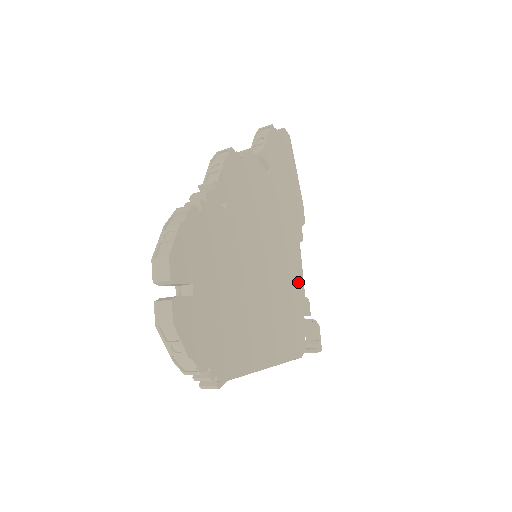
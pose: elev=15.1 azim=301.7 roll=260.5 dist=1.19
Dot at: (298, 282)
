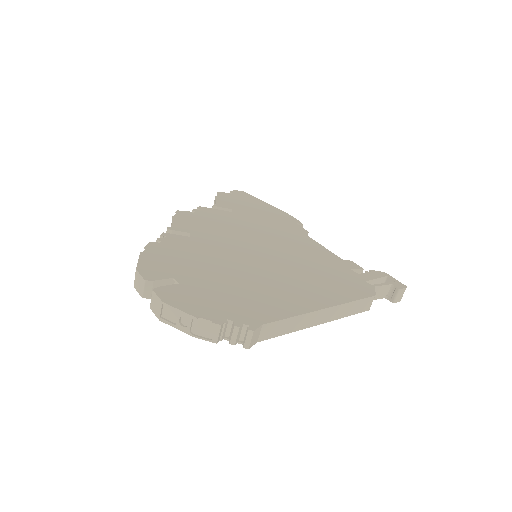
Dot at: (324, 254)
